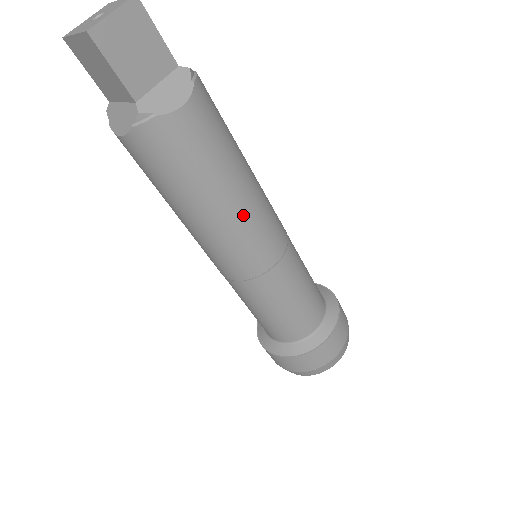
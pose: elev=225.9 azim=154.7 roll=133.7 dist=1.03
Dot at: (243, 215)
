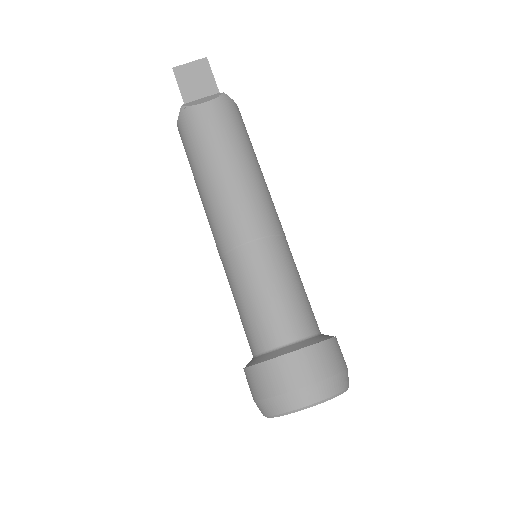
Dot at: (227, 186)
